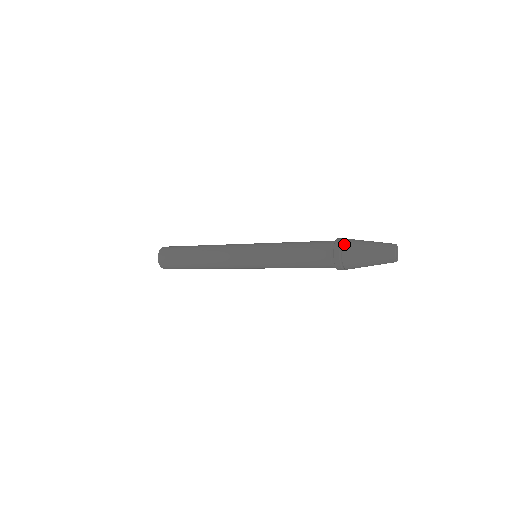
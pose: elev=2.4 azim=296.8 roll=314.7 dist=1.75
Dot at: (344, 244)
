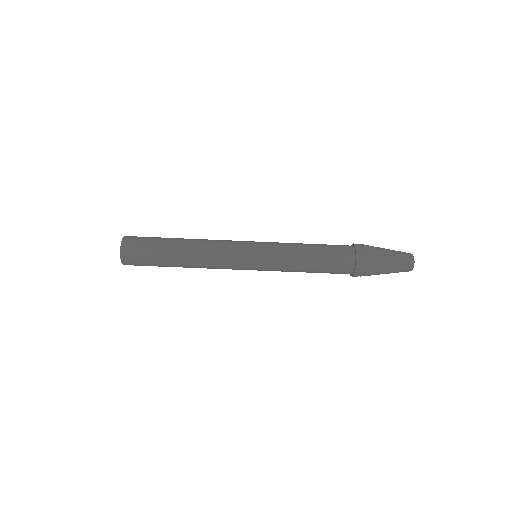
Dot at: (366, 250)
